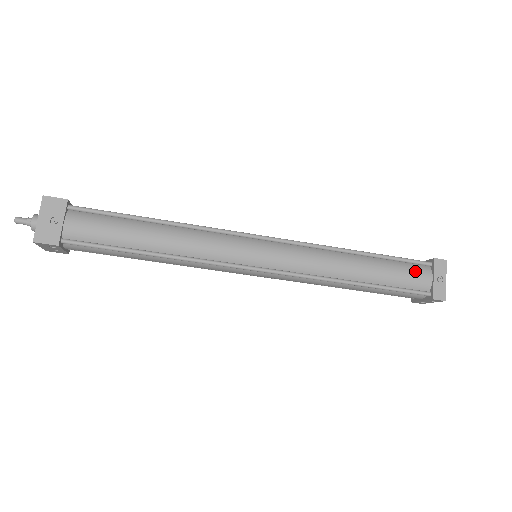
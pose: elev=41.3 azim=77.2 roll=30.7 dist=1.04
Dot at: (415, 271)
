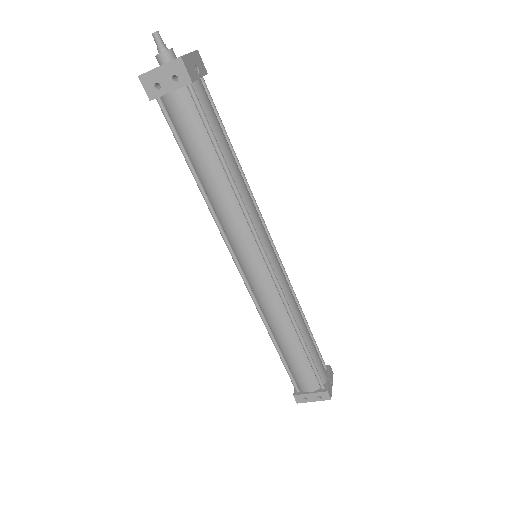
Dot at: occluded
